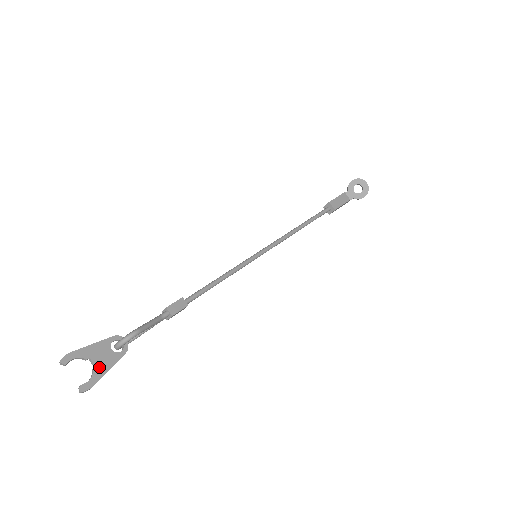
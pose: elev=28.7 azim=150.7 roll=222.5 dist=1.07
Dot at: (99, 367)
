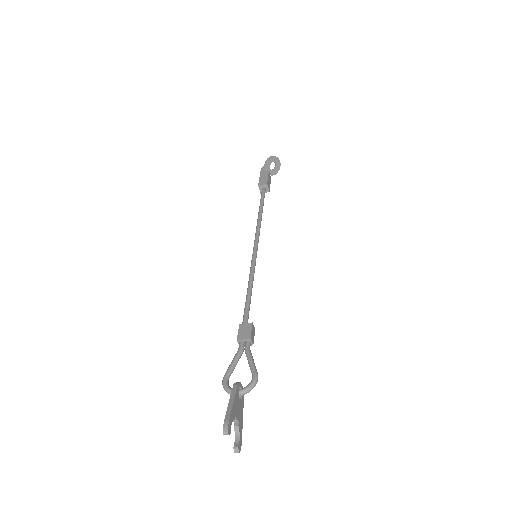
Dot at: (240, 422)
